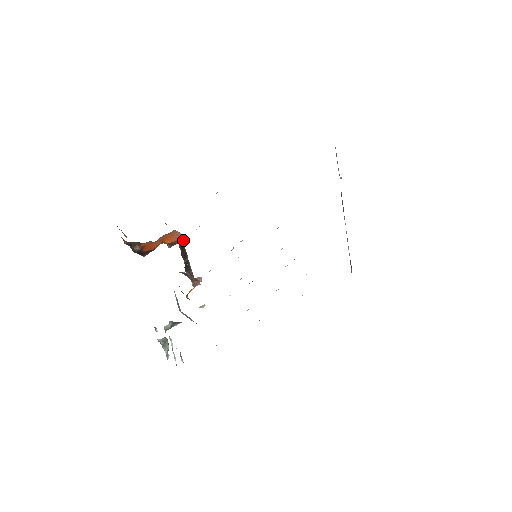
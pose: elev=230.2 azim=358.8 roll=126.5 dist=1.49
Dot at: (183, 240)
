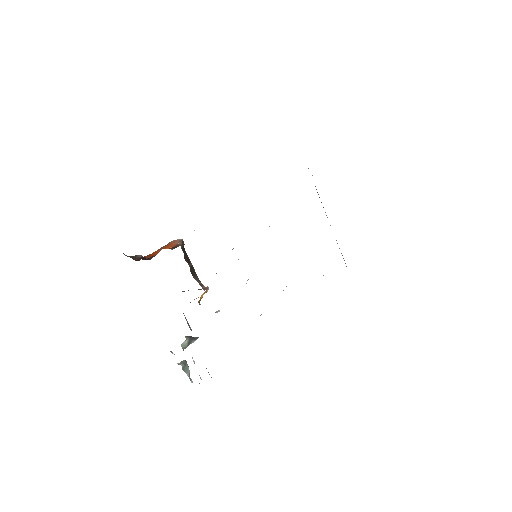
Dot at: (183, 244)
